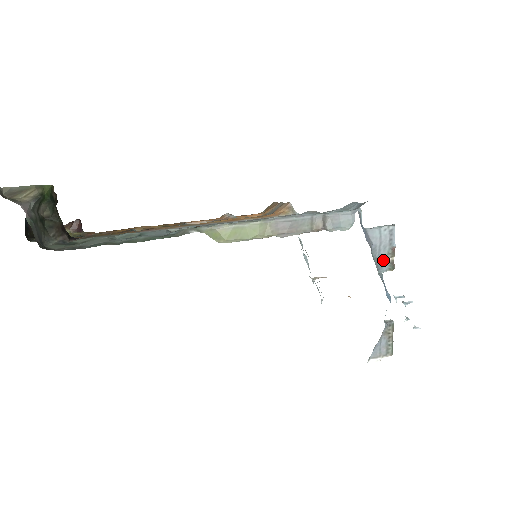
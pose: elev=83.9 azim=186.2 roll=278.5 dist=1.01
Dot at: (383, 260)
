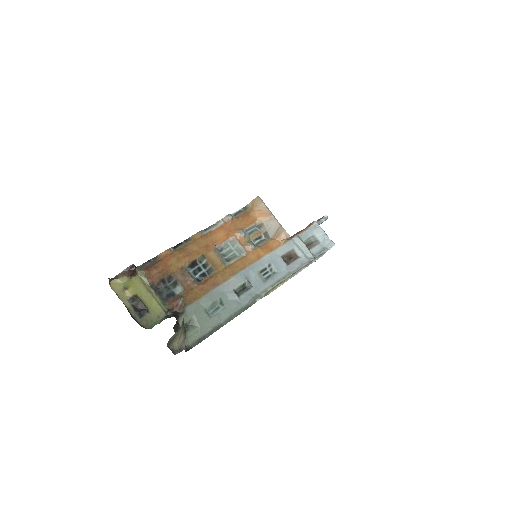
Dot at: occluded
